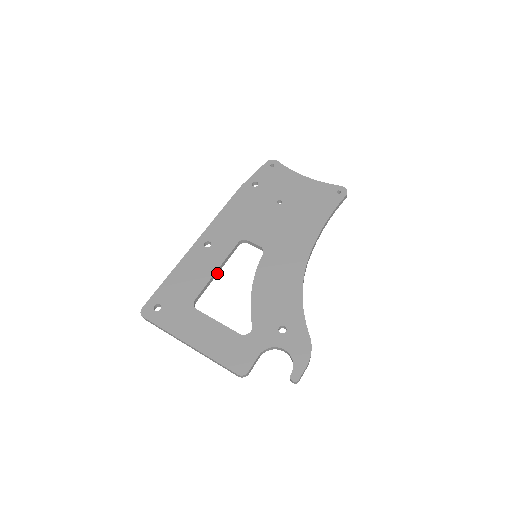
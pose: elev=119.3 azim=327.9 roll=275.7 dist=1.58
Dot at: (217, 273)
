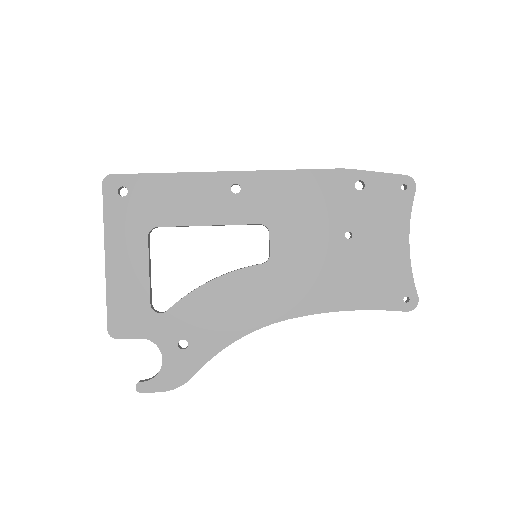
Dot at: (208, 225)
